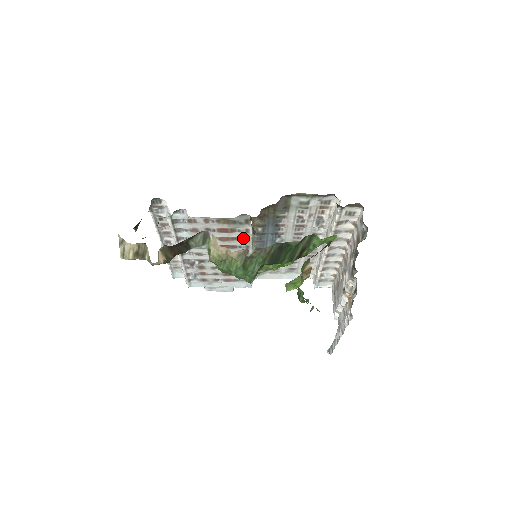
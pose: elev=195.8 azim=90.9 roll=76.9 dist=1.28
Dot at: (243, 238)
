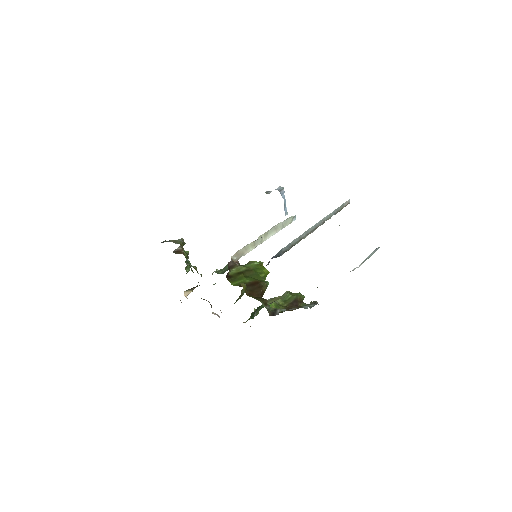
Dot at: occluded
